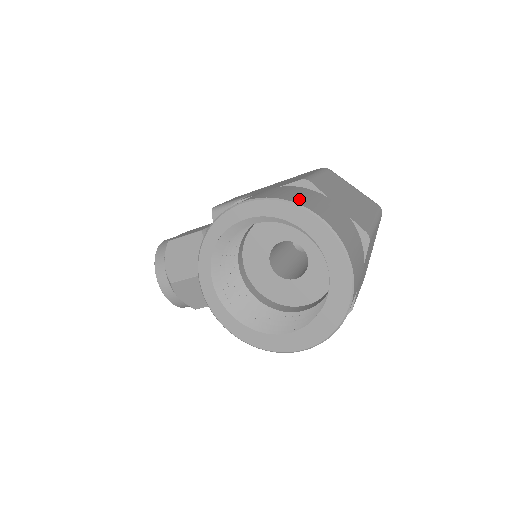
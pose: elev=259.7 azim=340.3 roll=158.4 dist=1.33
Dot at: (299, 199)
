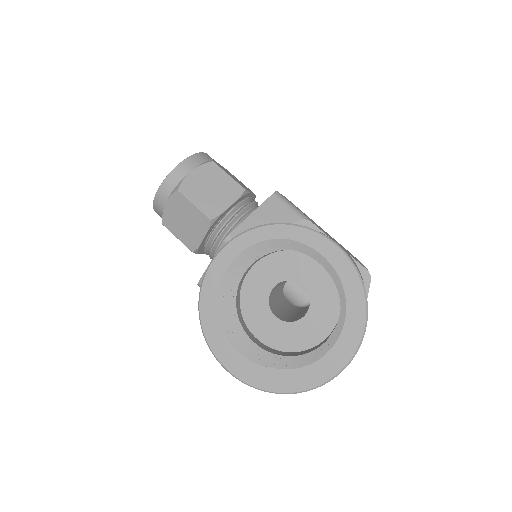
Dot at: occluded
